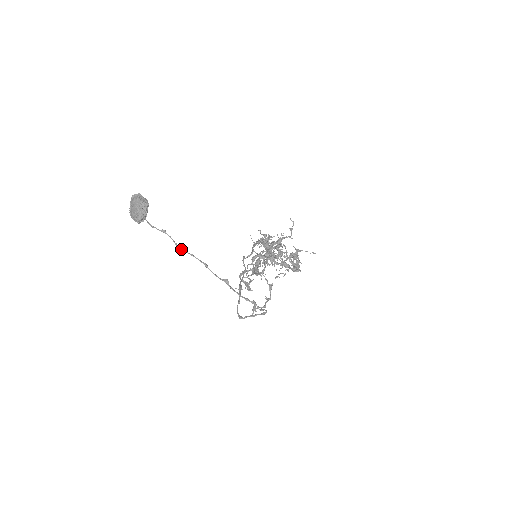
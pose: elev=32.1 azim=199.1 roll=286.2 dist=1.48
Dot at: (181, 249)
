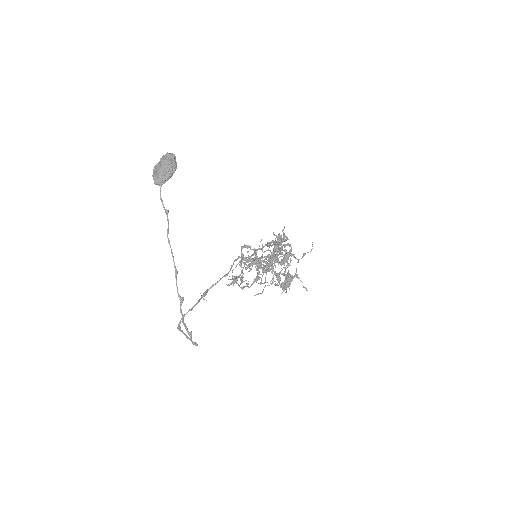
Dot at: (168, 240)
